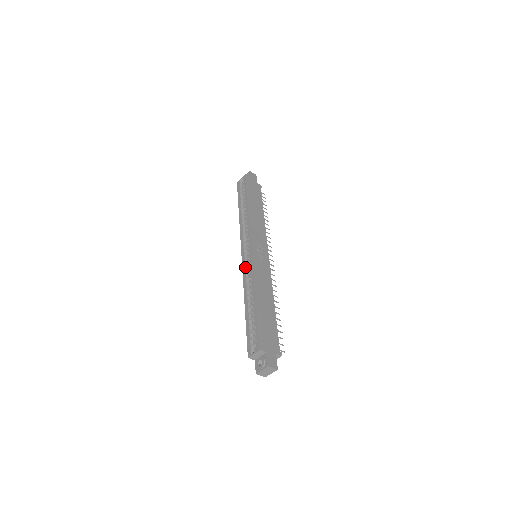
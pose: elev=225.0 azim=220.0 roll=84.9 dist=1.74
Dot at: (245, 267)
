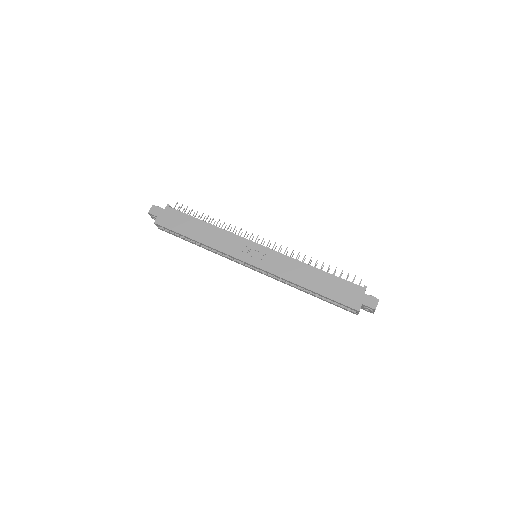
Dot at: (267, 275)
